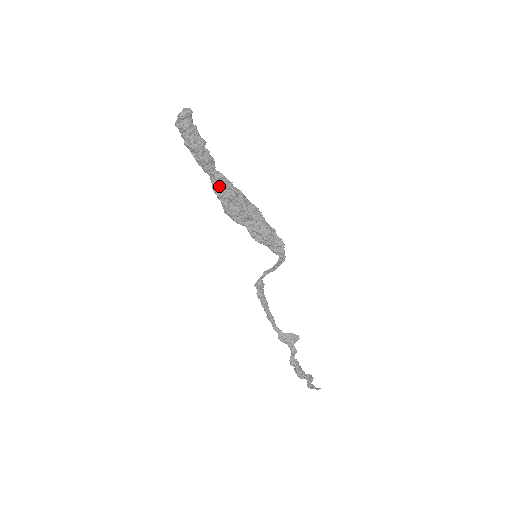
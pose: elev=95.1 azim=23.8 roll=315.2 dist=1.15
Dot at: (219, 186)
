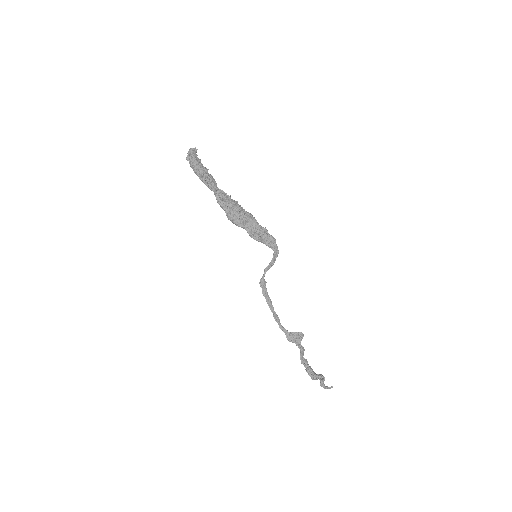
Dot at: (222, 198)
